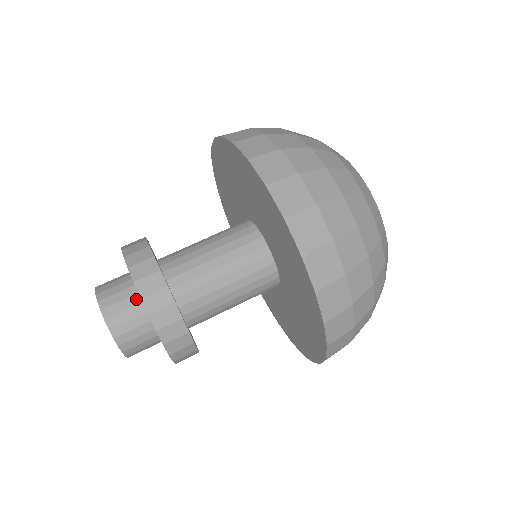
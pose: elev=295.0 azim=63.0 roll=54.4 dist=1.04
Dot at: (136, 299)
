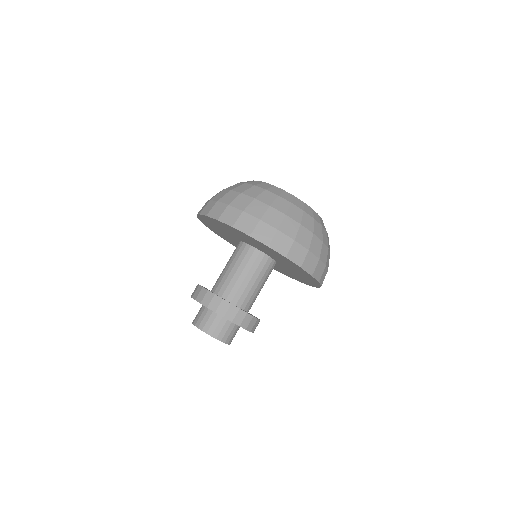
Dot at: (209, 312)
